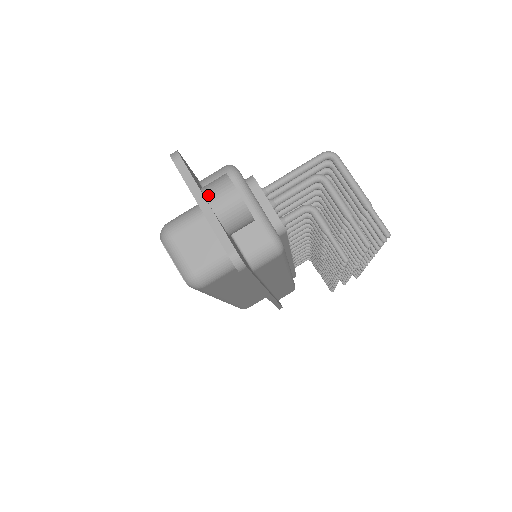
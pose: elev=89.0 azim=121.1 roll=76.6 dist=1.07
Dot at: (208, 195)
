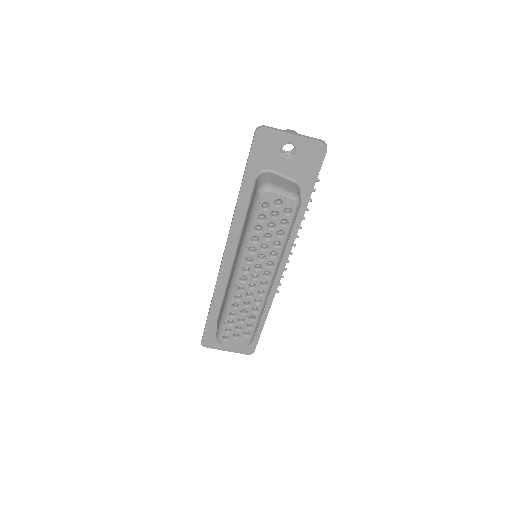
Dot at: (287, 134)
